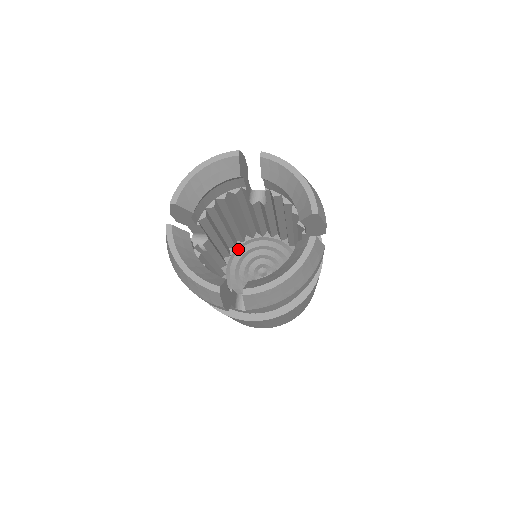
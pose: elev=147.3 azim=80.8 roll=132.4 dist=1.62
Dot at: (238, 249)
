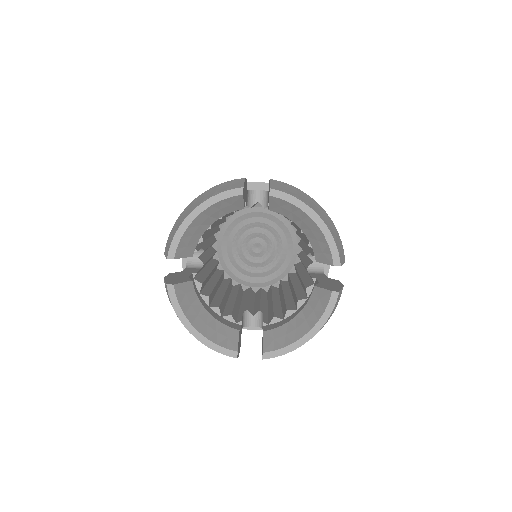
Dot at: (228, 223)
